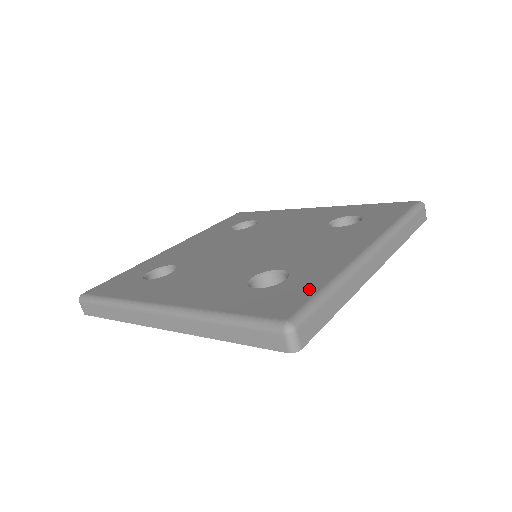
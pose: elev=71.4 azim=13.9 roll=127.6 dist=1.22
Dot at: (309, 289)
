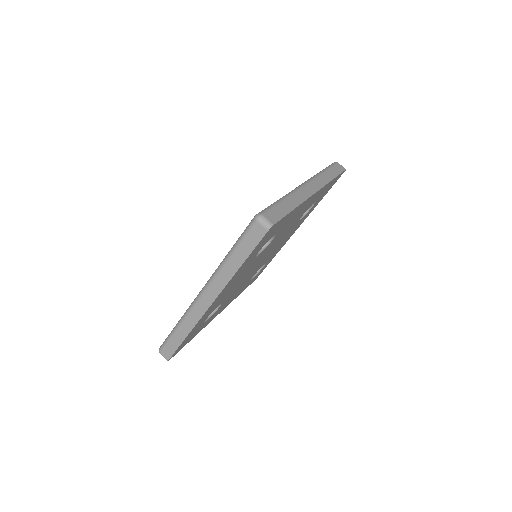
Dot at: occluded
